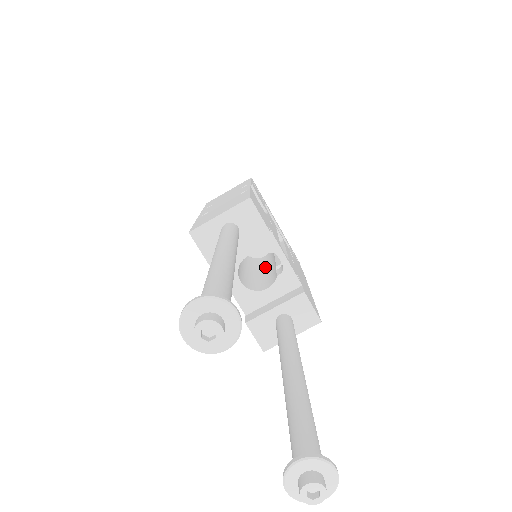
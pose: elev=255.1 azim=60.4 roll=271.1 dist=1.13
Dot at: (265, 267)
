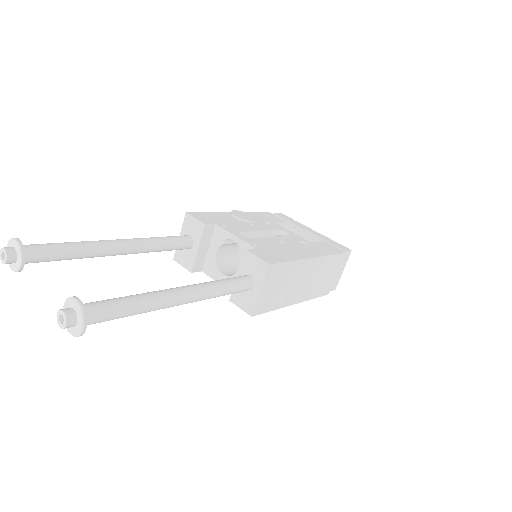
Dot at: occluded
